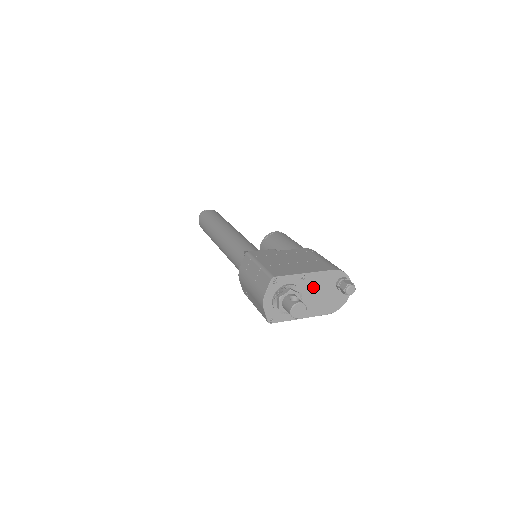
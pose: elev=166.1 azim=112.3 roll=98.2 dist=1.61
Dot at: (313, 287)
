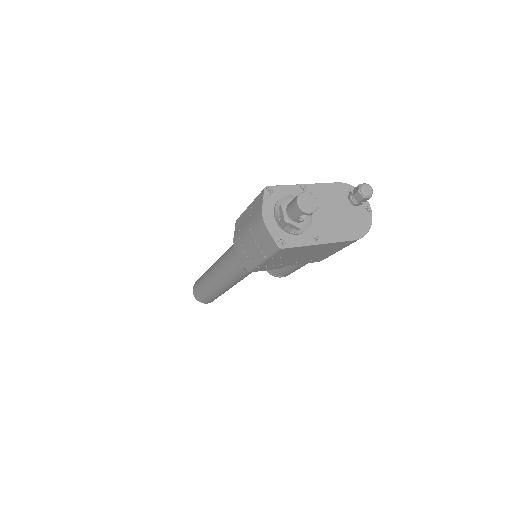
Dot at: (321, 202)
